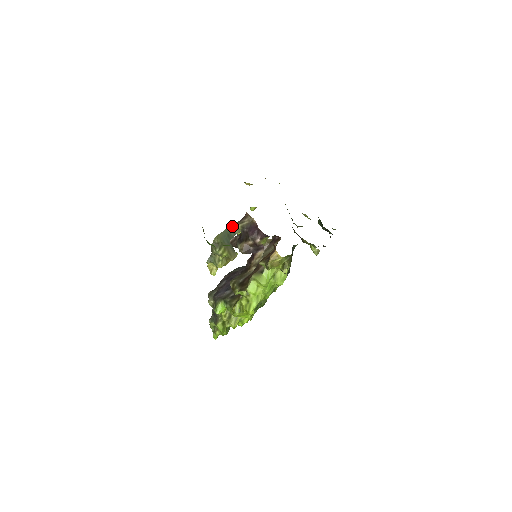
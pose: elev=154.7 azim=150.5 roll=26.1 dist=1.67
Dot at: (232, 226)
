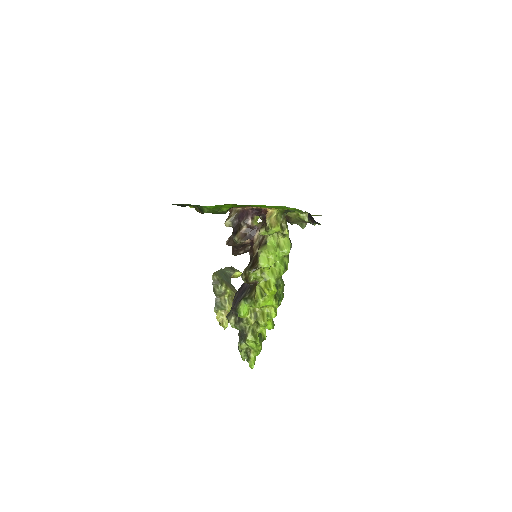
Dot at: (225, 269)
